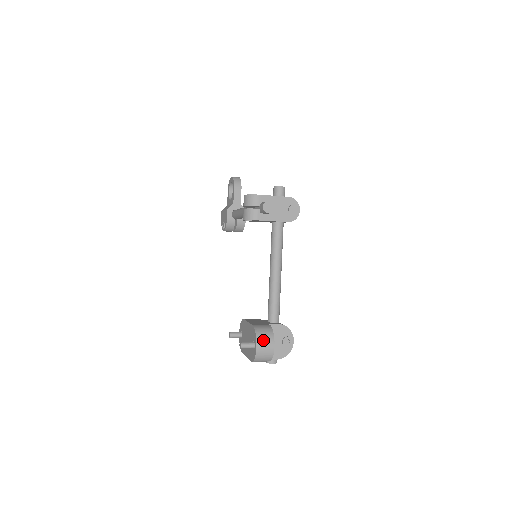
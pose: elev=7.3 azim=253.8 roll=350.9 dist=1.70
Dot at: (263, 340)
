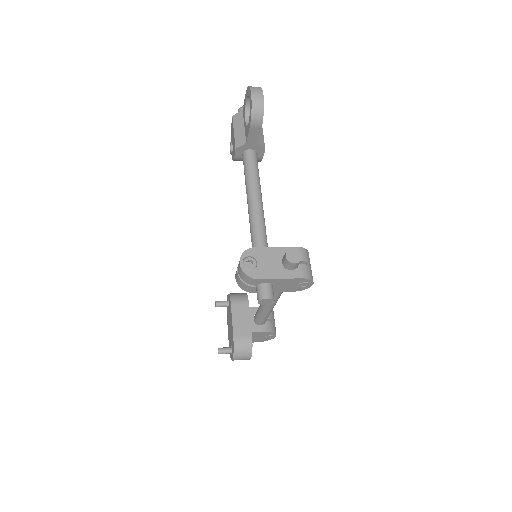
Dot at: (240, 357)
